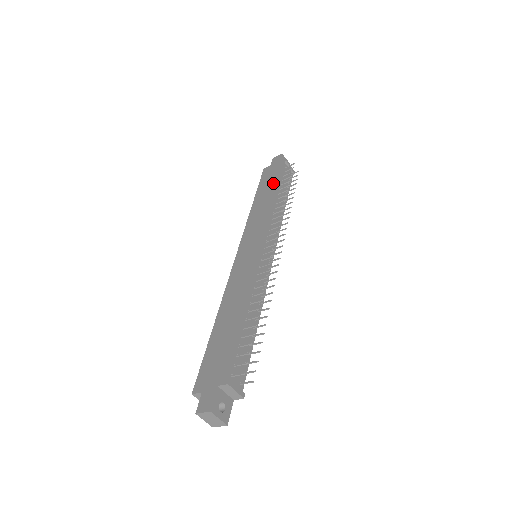
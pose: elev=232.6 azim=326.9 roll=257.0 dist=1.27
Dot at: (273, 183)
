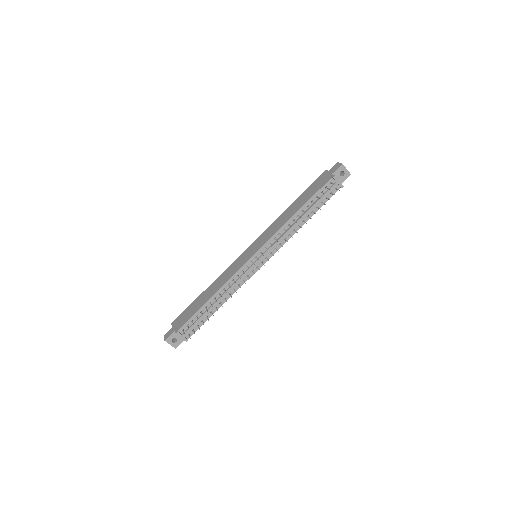
Dot at: (308, 197)
